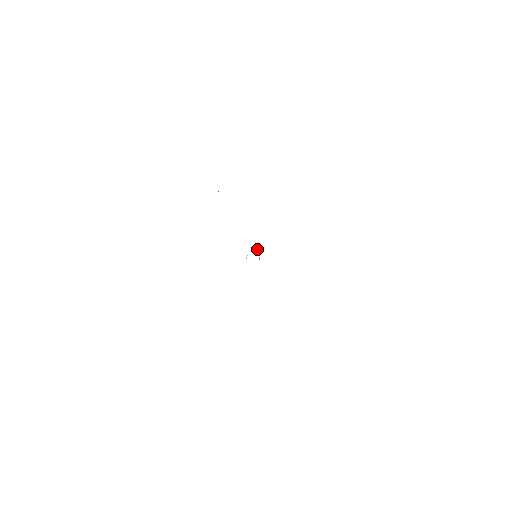
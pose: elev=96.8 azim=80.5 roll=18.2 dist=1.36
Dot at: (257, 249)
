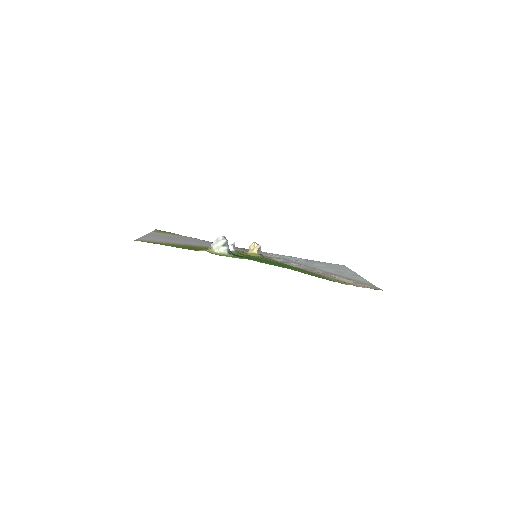
Dot at: (257, 250)
